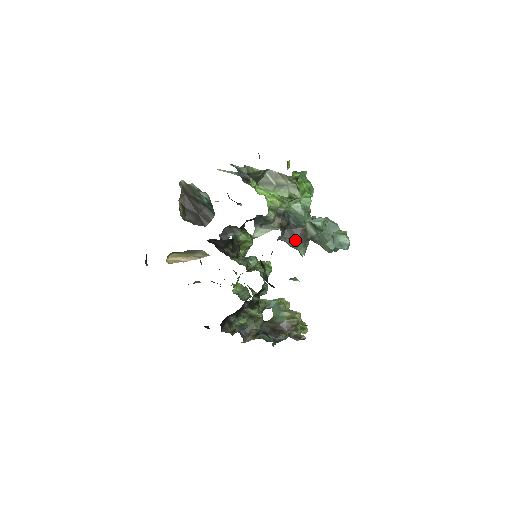
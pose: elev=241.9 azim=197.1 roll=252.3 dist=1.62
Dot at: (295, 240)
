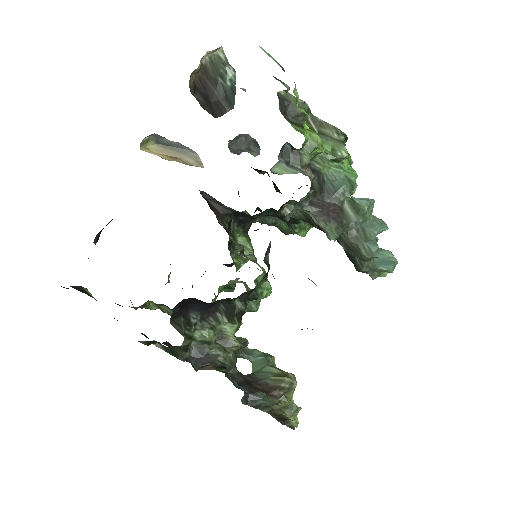
Dot at: (326, 215)
